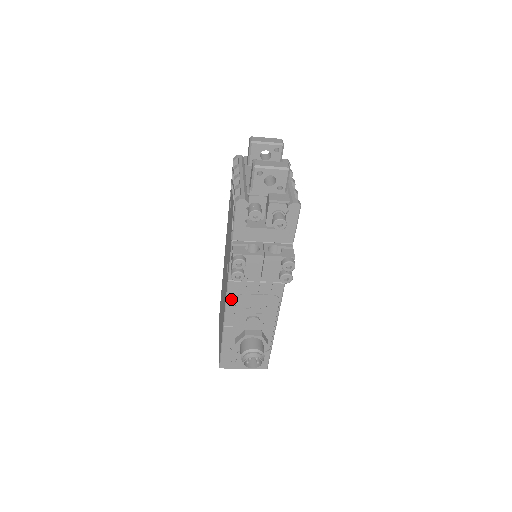
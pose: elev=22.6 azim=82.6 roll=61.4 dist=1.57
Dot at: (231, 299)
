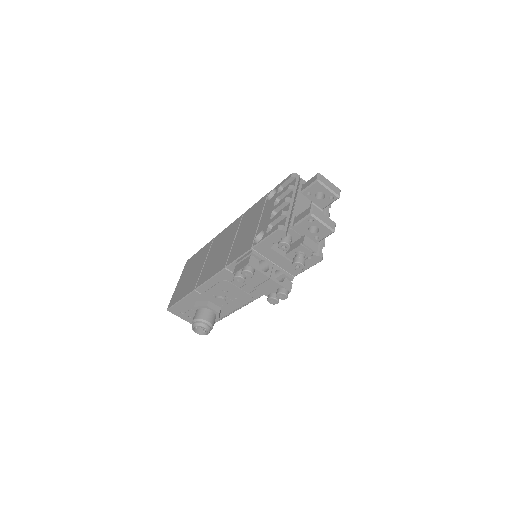
Dot at: (216, 279)
